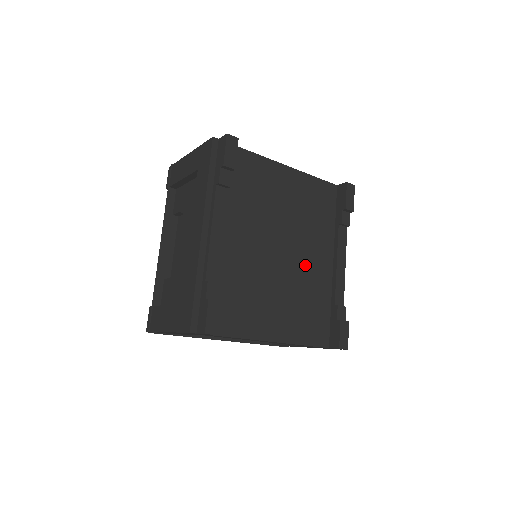
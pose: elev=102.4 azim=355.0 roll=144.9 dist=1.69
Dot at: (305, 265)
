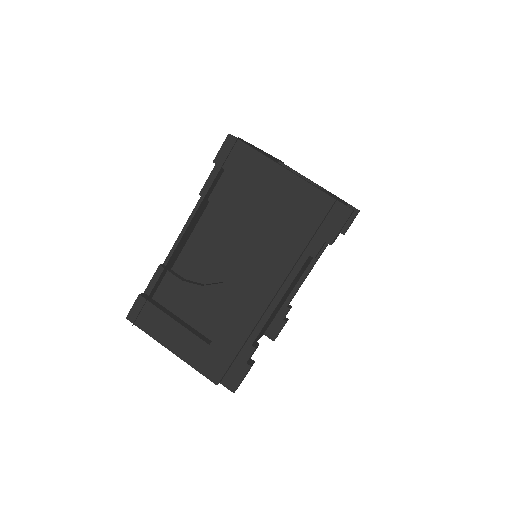
Dot at: occluded
